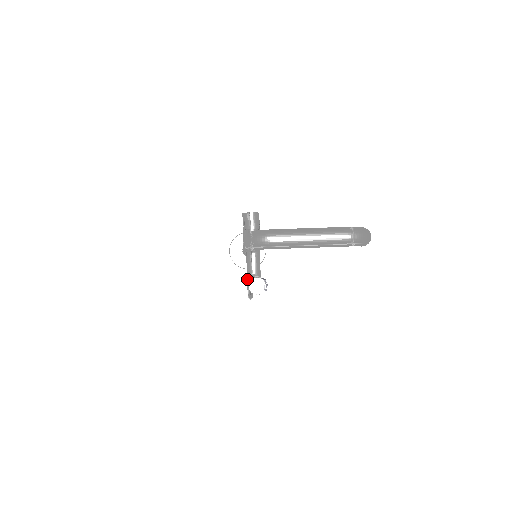
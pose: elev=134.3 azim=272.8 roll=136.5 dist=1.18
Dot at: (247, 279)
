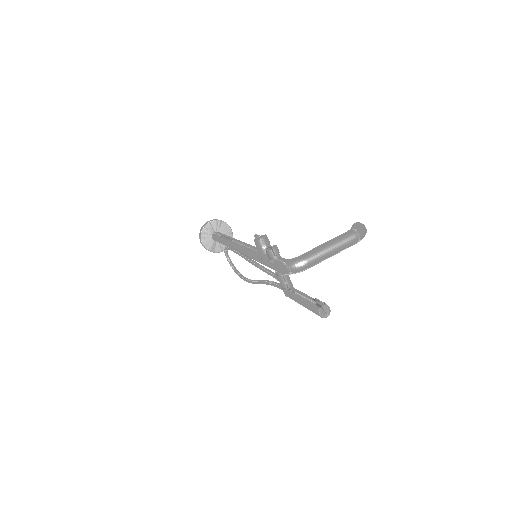
Dot at: (289, 295)
